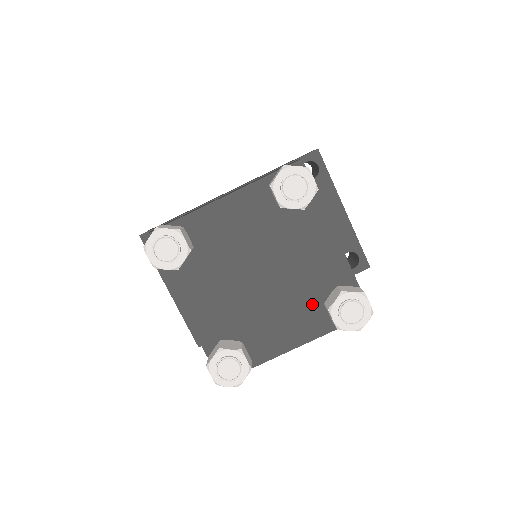
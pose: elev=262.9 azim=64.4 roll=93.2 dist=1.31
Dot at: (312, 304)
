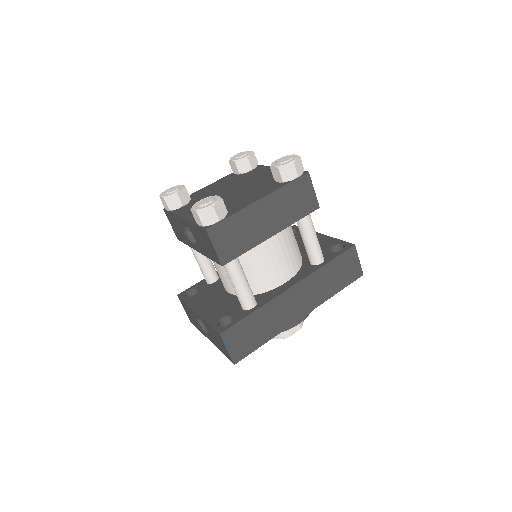
Dot at: (267, 185)
